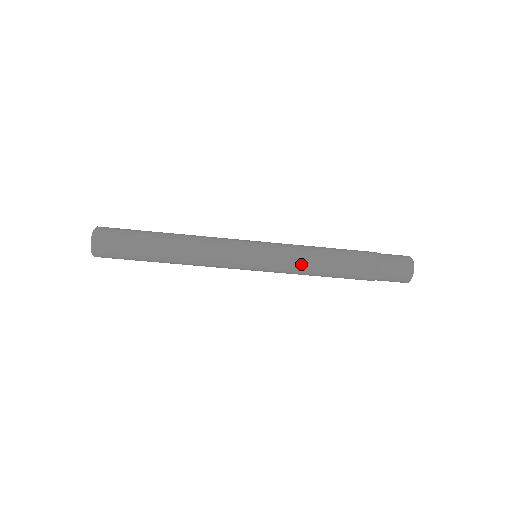
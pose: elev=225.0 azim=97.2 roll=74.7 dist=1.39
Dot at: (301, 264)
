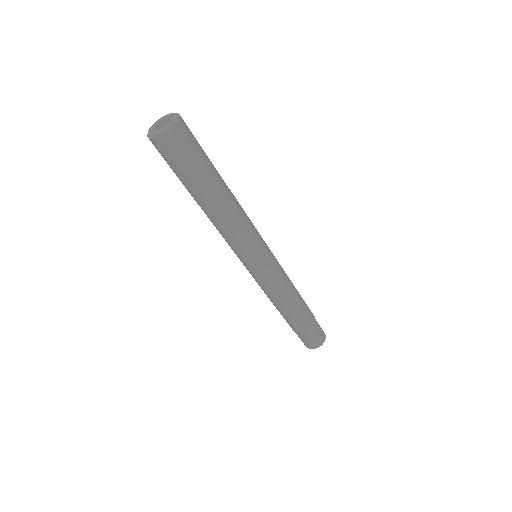
Dot at: (287, 283)
